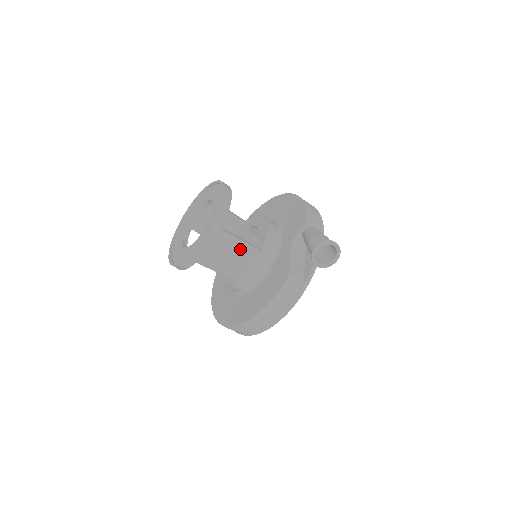
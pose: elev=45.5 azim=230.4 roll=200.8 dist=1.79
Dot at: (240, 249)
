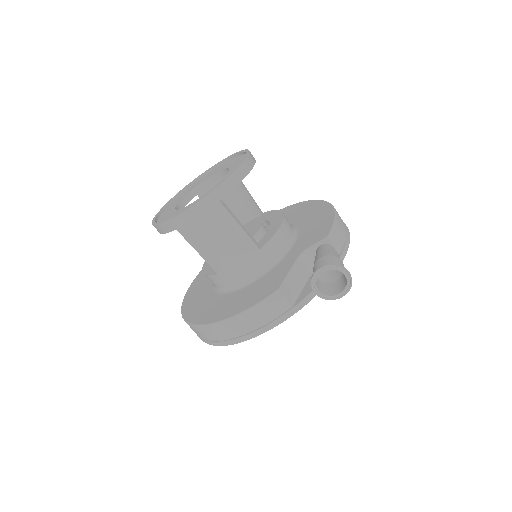
Dot at: (234, 235)
